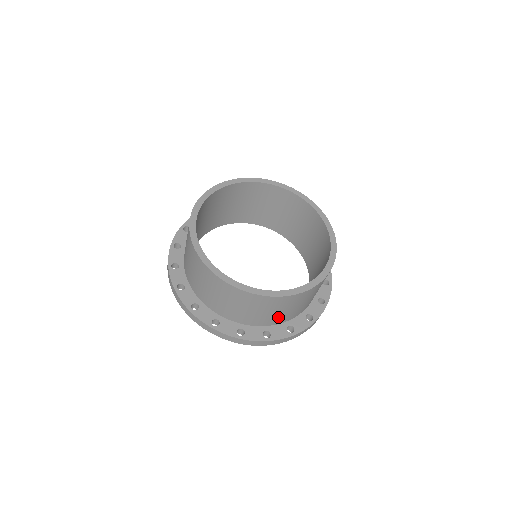
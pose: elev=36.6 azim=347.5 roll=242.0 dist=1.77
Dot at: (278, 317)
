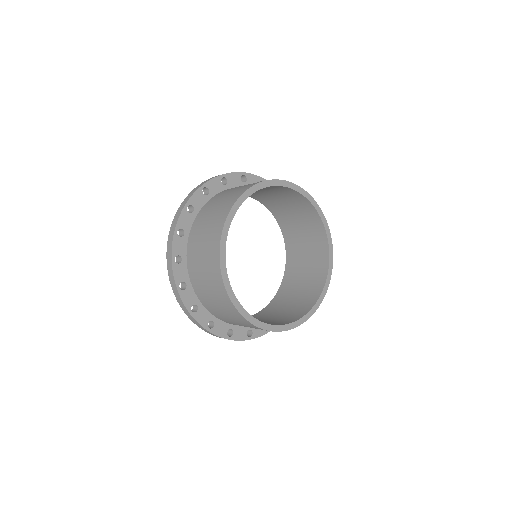
Dot at: occluded
